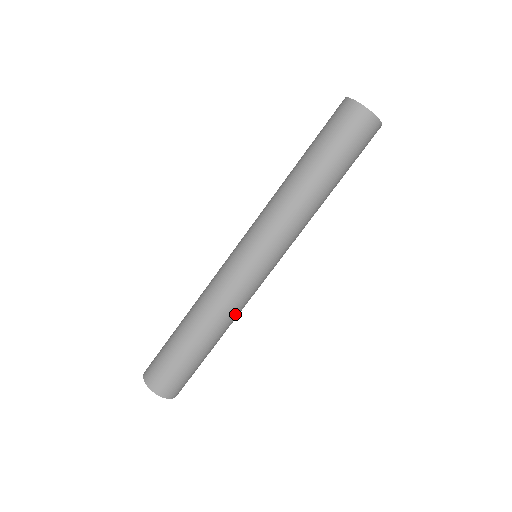
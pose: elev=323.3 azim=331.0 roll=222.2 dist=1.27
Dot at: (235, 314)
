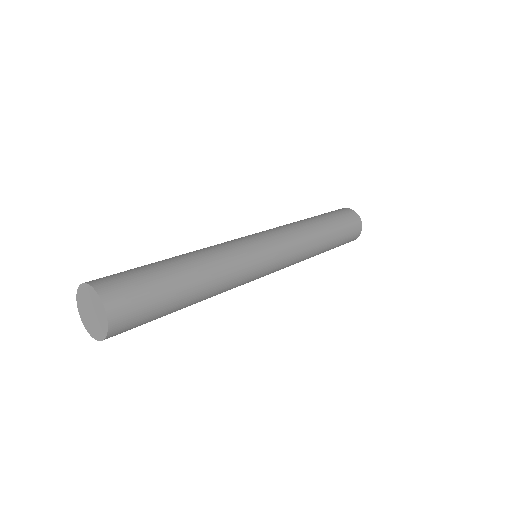
Dot at: (229, 281)
